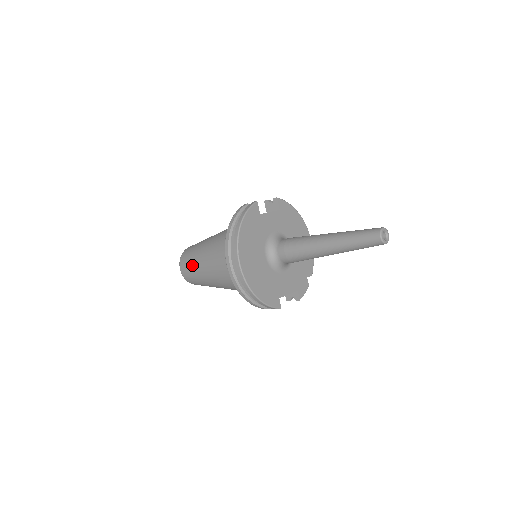
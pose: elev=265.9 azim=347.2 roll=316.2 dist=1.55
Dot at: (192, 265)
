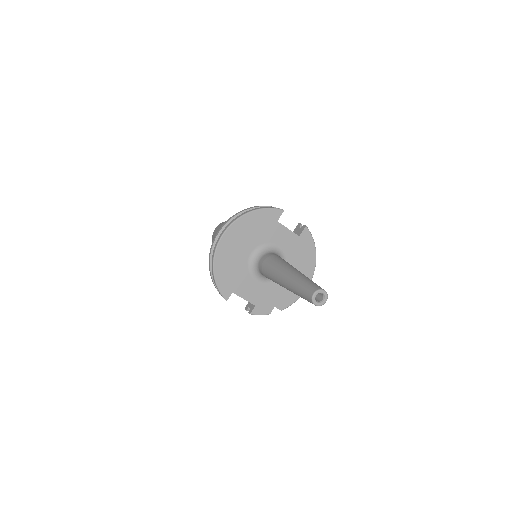
Dot at: occluded
